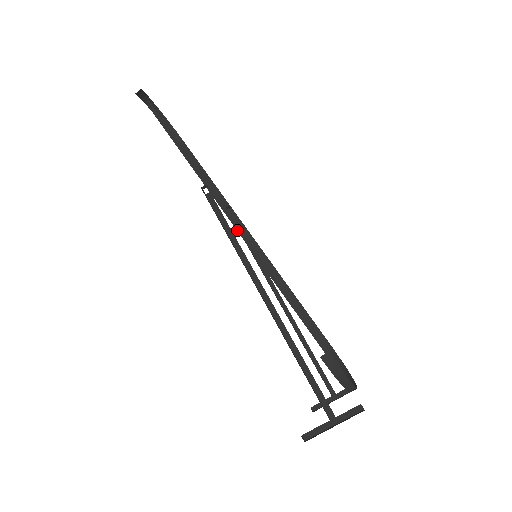
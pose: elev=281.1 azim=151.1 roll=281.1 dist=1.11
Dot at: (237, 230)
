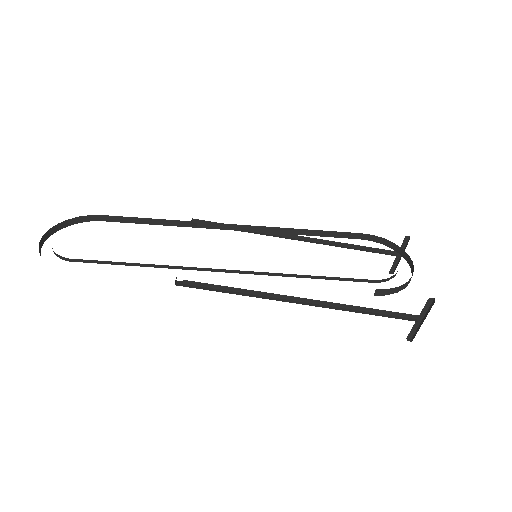
Dot at: occluded
